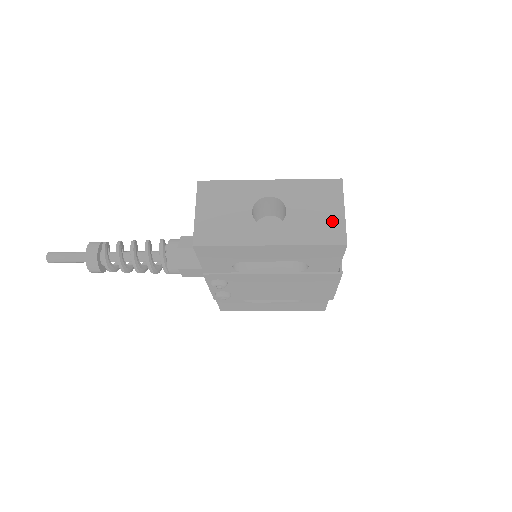
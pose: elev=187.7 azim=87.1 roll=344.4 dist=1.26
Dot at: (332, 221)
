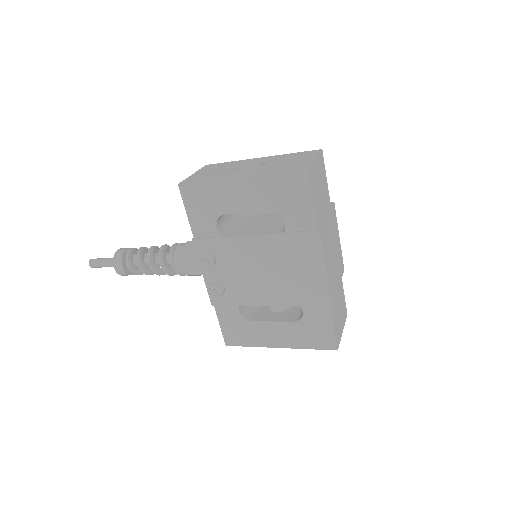
Dot at: (300, 163)
